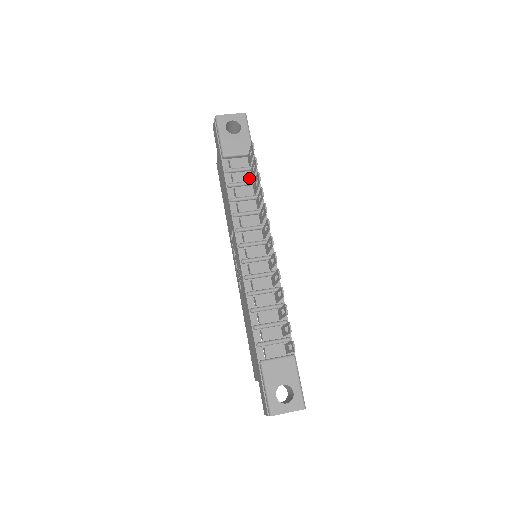
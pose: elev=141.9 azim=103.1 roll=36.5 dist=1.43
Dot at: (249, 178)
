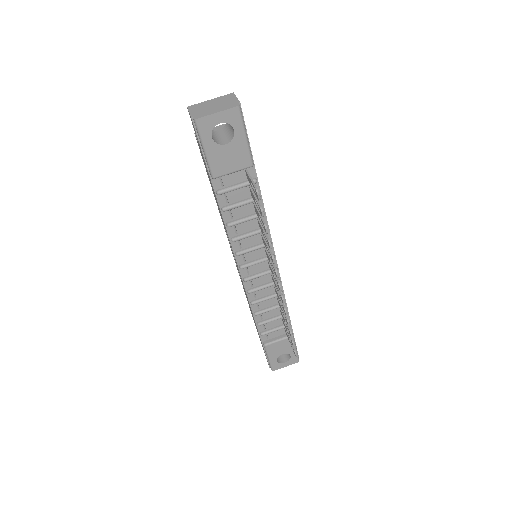
Dot at: (248, 194)
